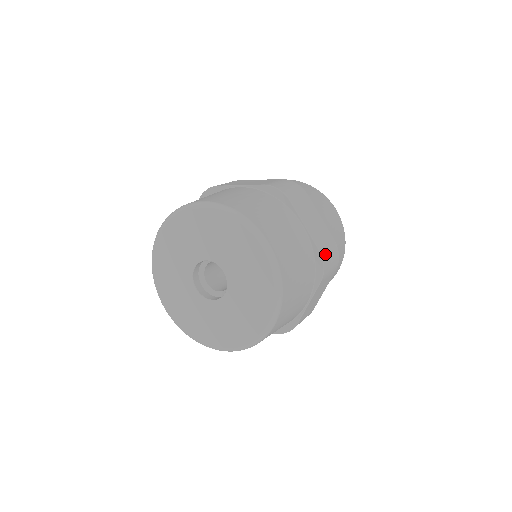
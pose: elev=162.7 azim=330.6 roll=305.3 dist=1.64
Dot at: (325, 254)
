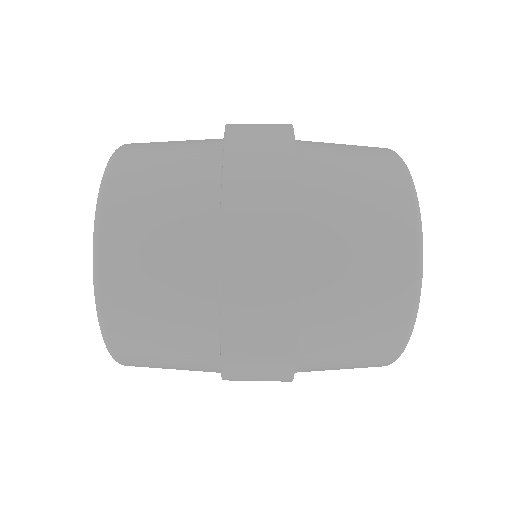
Dot at: occluded
